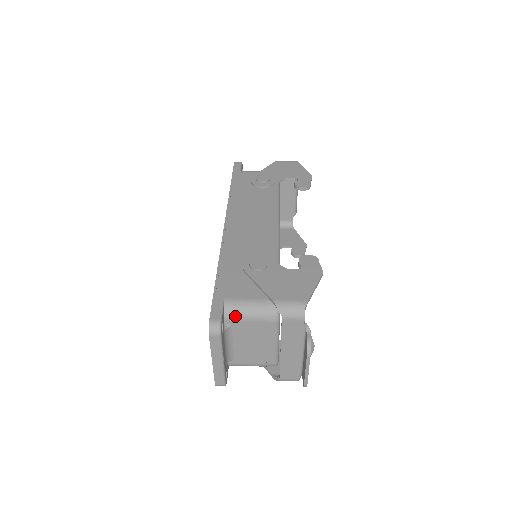
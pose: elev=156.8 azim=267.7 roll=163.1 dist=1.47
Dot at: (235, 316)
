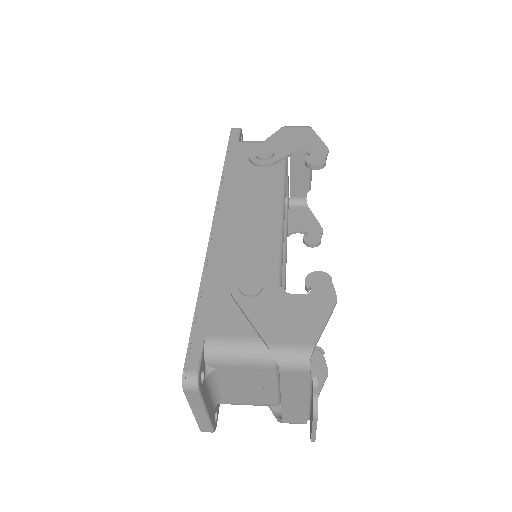
Dot at: (219, 360)
